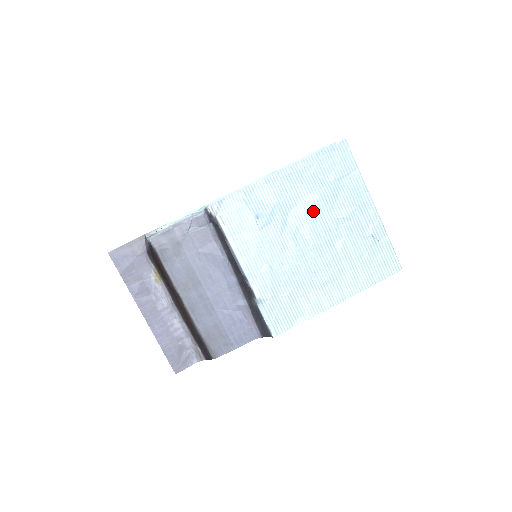
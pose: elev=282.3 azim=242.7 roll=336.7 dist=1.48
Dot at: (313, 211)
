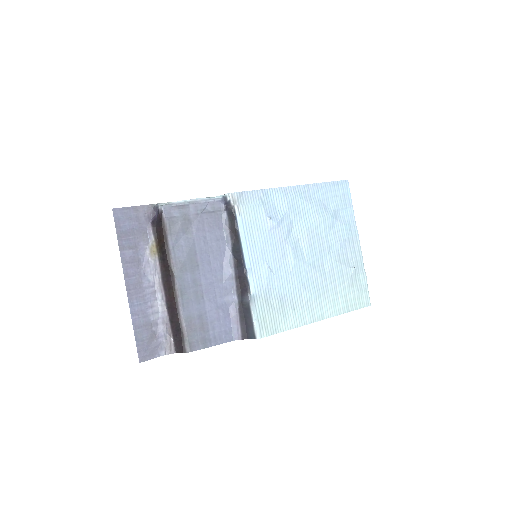
Dot at: (314, 230)
